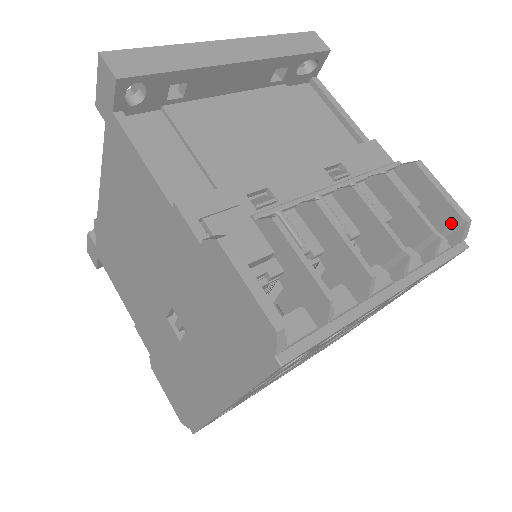
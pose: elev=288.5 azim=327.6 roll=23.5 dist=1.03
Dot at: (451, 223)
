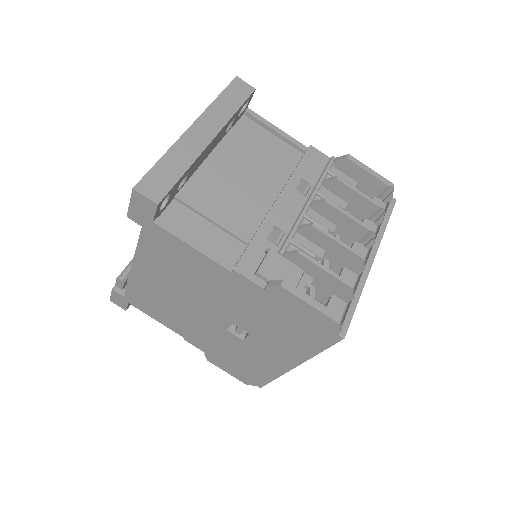
Dot at: (382, 190)
